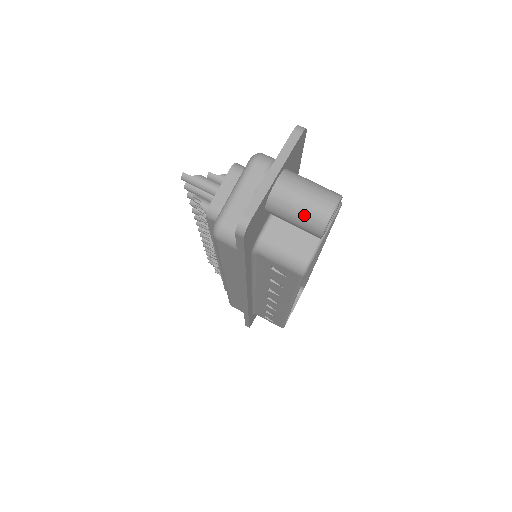
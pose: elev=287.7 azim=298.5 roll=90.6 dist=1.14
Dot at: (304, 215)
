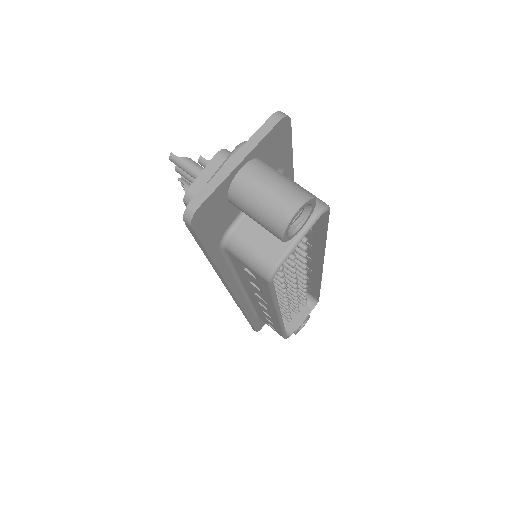
Dot at: (264, 212)
